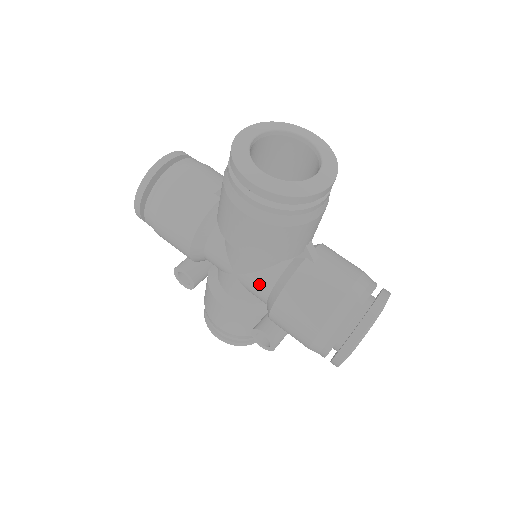
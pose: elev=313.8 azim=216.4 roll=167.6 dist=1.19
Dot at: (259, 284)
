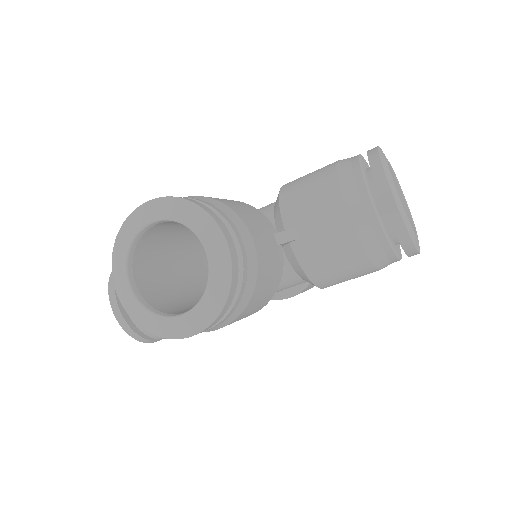
Dot at: (290, 286)
